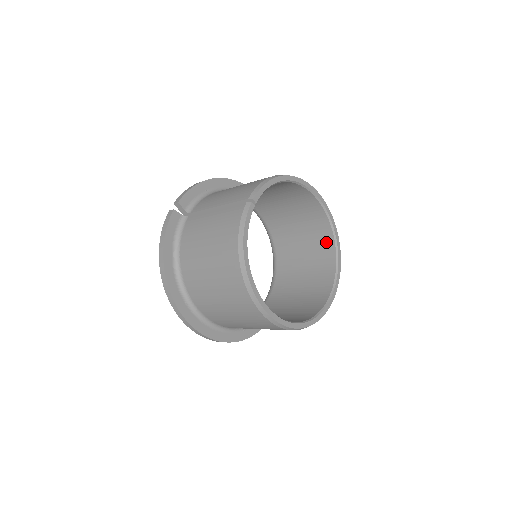
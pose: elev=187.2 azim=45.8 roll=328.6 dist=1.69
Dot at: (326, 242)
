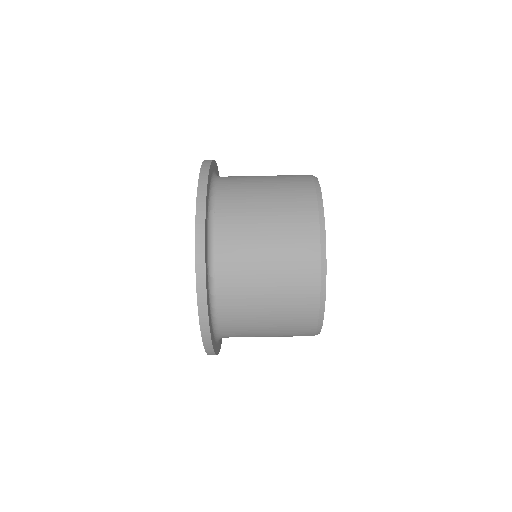
Dot at: occluded
